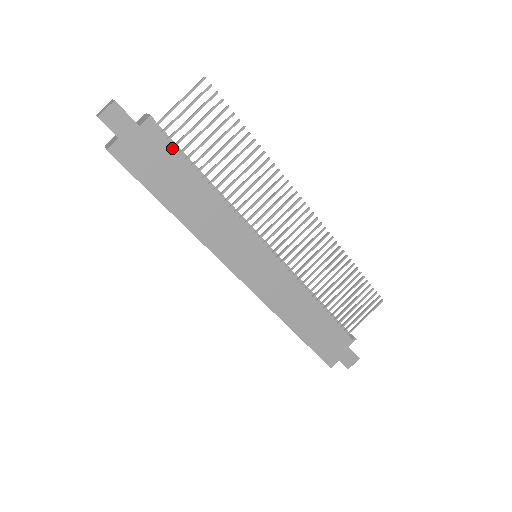
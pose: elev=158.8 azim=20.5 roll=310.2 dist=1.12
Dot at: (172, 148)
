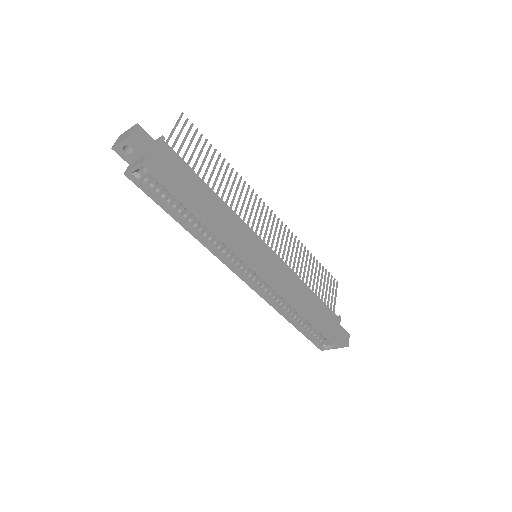
Dot at: (183, 162)
